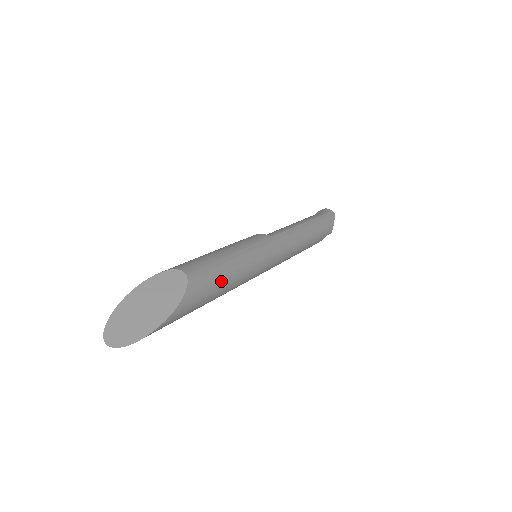
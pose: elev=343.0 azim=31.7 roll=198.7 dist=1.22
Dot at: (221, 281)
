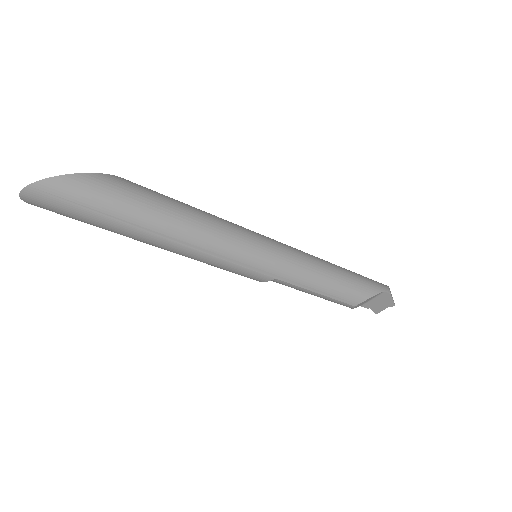
Dot at: (177, 202)
